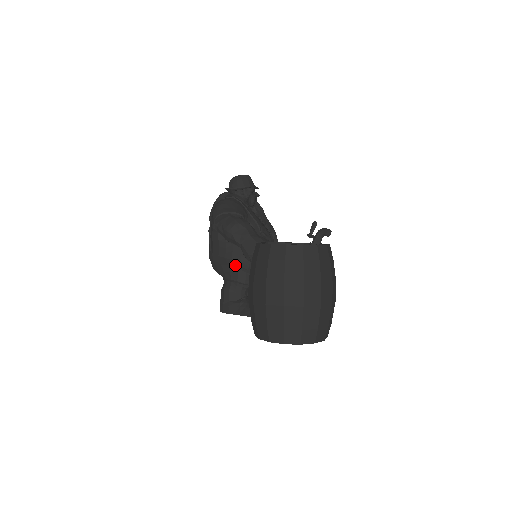
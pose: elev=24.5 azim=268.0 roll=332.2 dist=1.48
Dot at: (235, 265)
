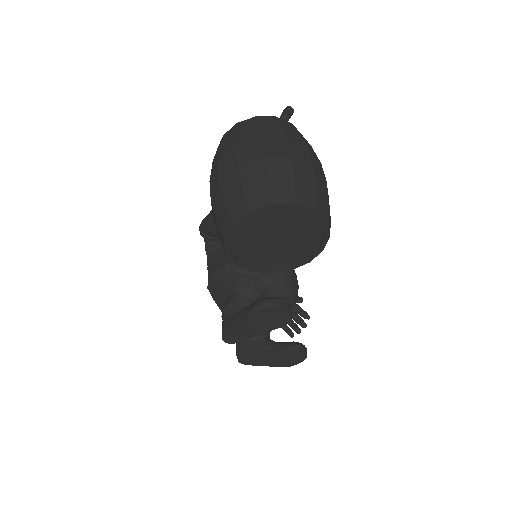
Dot at: (231, 269)
